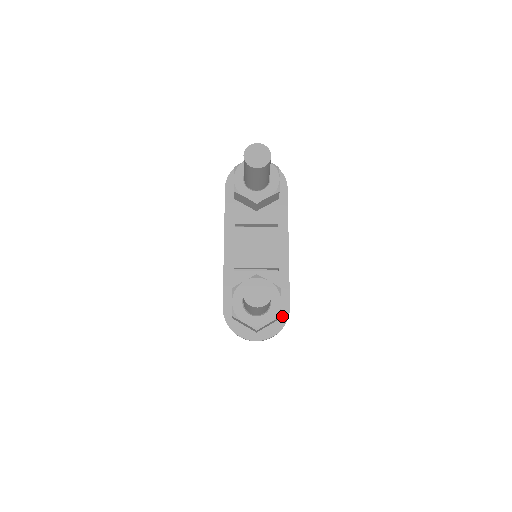
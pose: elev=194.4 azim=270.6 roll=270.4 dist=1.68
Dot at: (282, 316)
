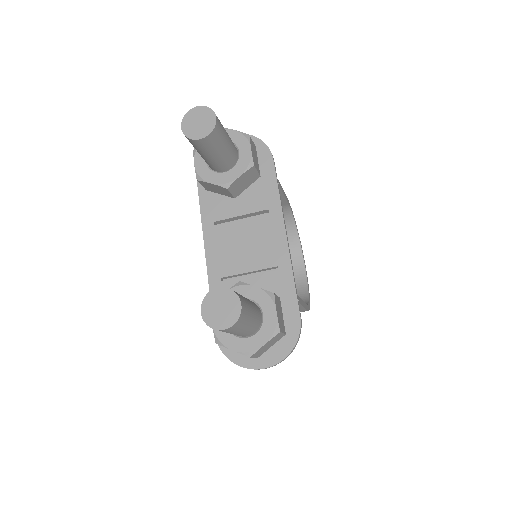
Dot at: (291, 329)
